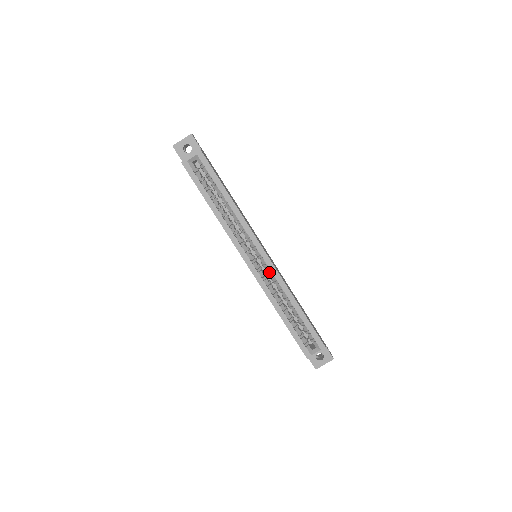
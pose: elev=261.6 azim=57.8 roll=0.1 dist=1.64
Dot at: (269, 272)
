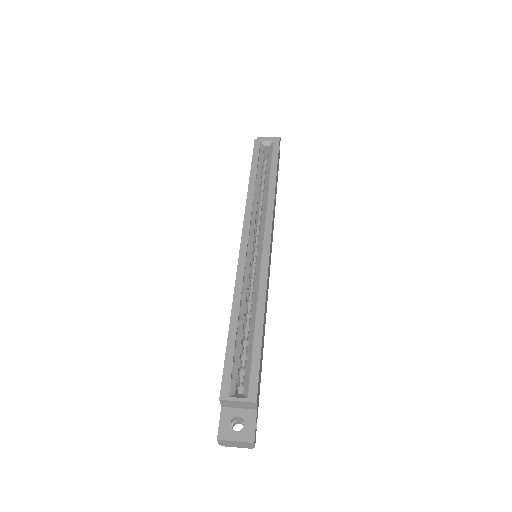
Dot at: (258, 268)
